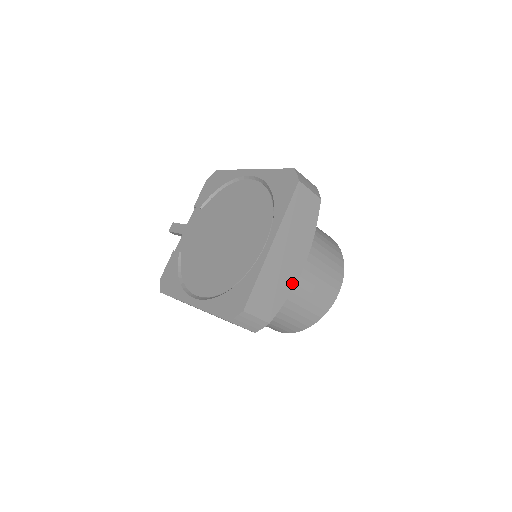
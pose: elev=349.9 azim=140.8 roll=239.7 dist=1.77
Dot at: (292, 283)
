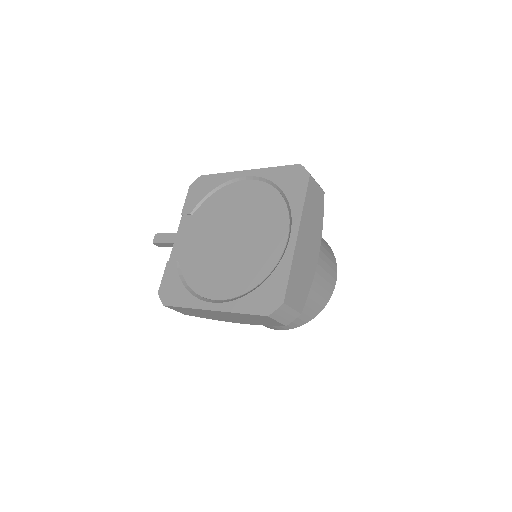
Dot at: (312, 273)
